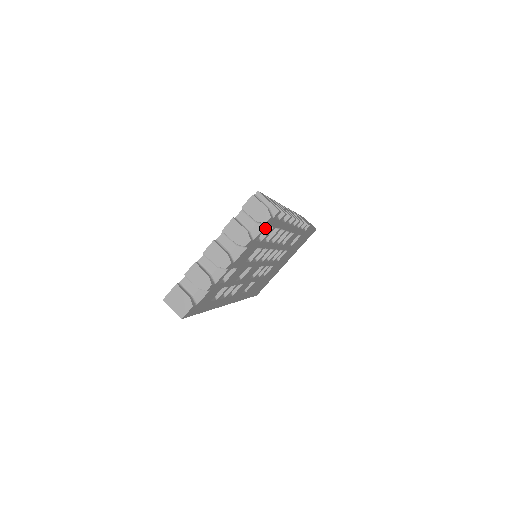
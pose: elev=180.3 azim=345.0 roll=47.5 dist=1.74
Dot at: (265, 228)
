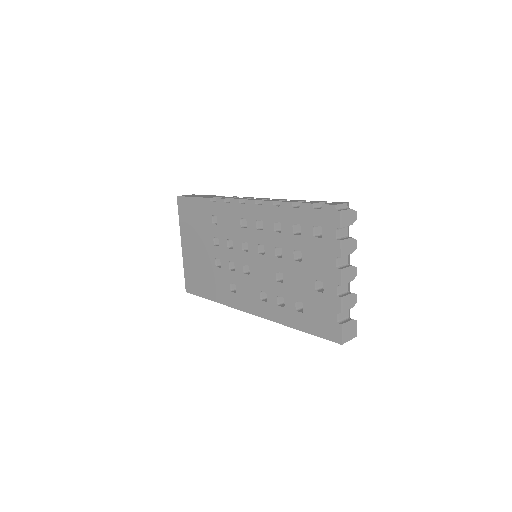
Dot at: occluded
